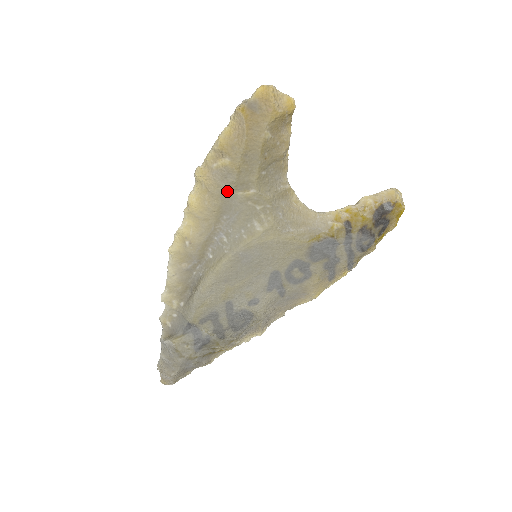
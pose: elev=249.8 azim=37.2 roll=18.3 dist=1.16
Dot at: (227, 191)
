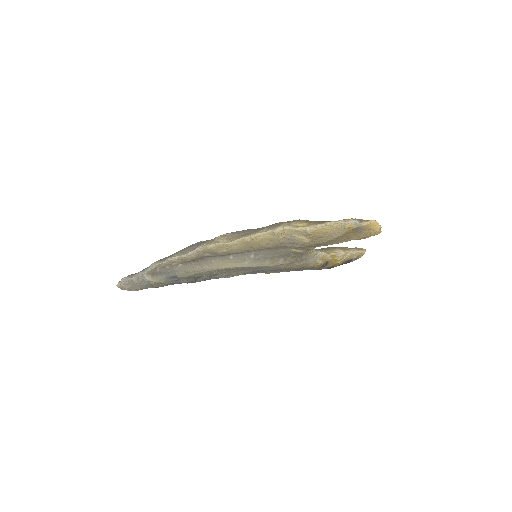
Dot at: (286, 246)
